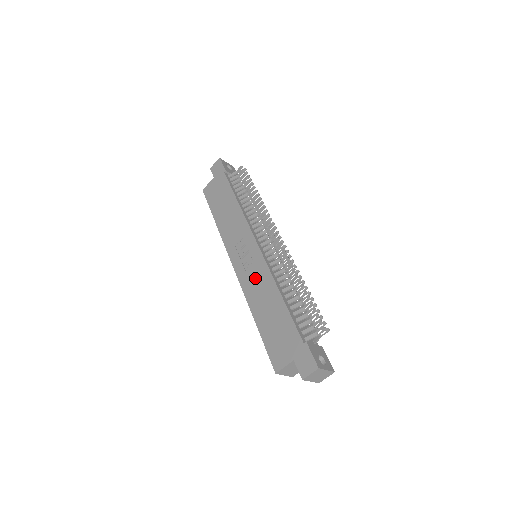
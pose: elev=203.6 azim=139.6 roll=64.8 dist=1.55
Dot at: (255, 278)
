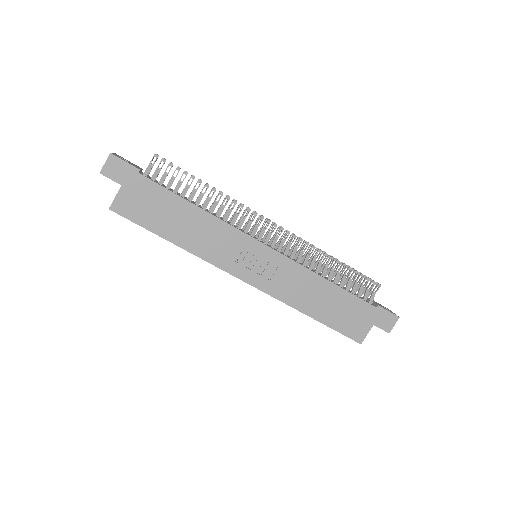
Dot at: (287, 280)
